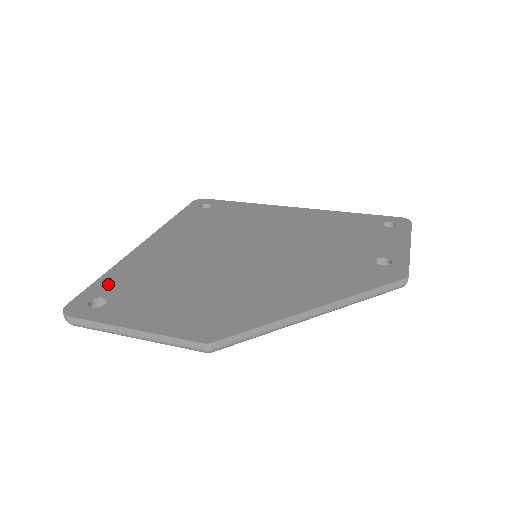
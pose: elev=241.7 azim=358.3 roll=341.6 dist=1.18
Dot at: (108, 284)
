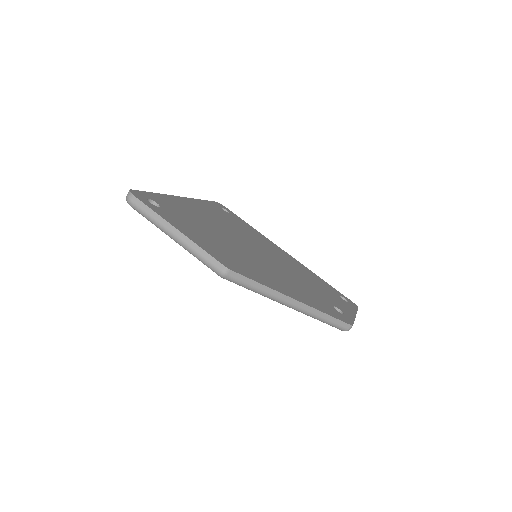
Dot at: (160, 199)
